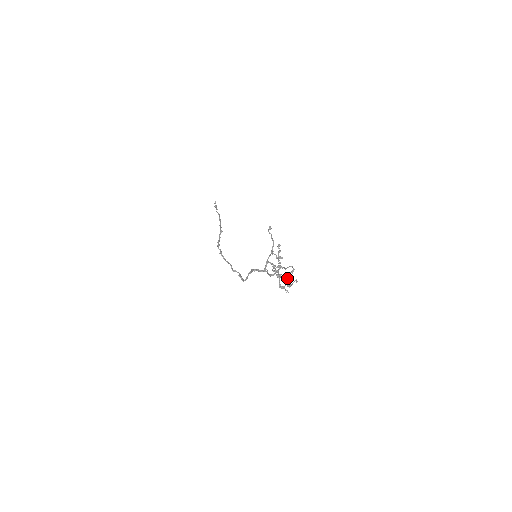
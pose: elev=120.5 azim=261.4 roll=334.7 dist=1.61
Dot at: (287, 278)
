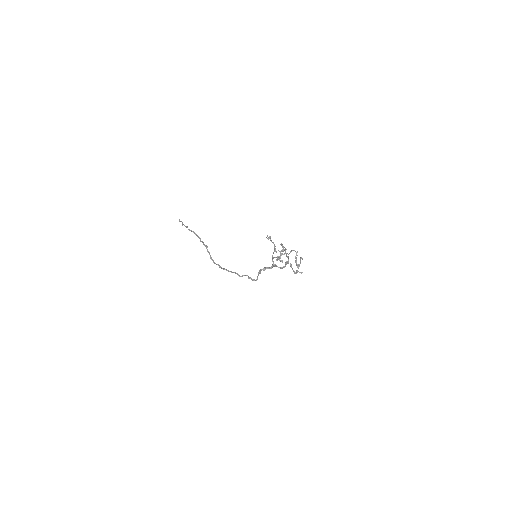
Dot at: (295, 262)
